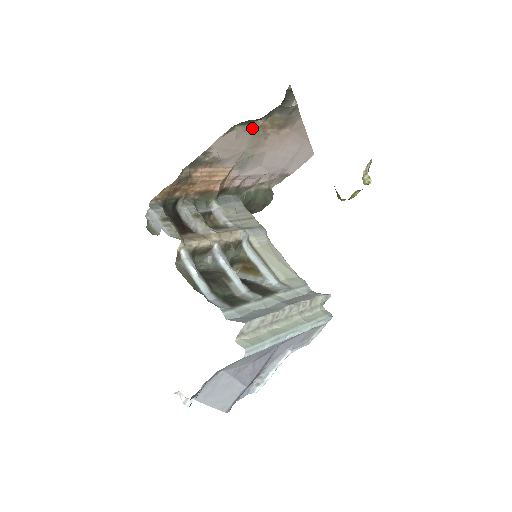
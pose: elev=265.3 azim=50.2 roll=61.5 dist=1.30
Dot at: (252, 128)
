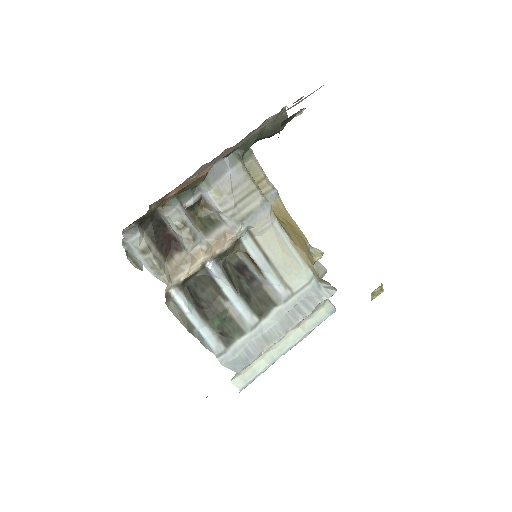
Dot at: occluded
